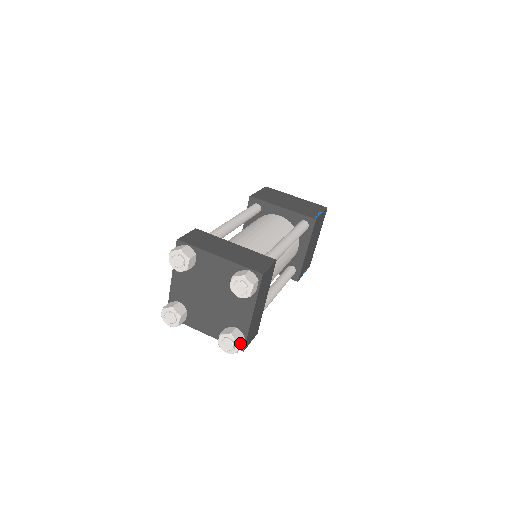
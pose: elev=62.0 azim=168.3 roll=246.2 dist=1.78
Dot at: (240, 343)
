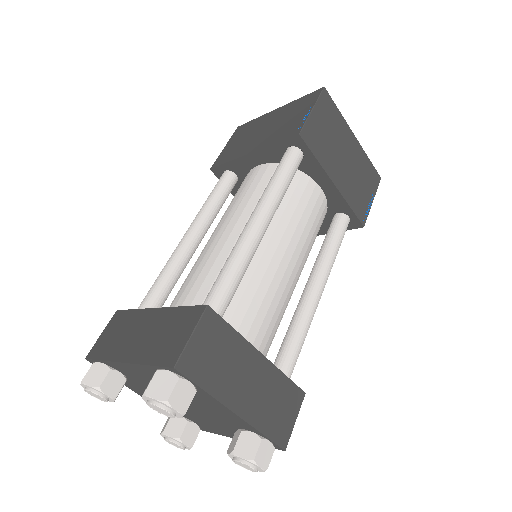
Dot at: (258, 456)
